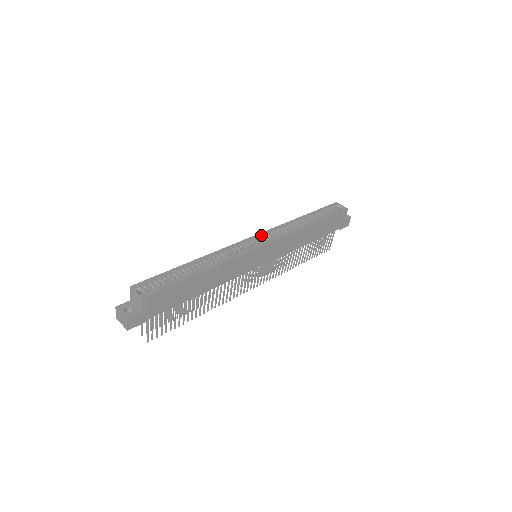
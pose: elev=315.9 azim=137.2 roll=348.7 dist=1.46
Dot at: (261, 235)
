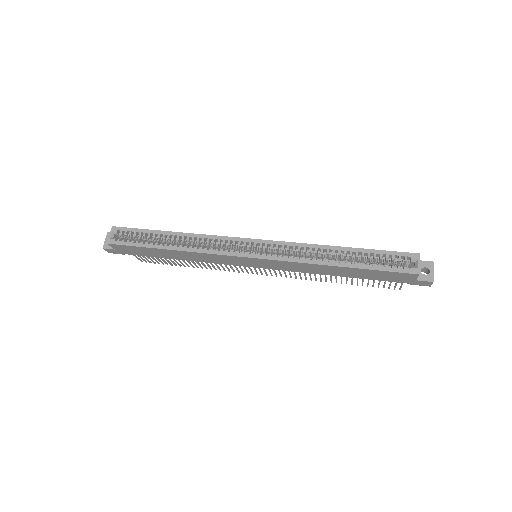
Dot at: (263, 243)
